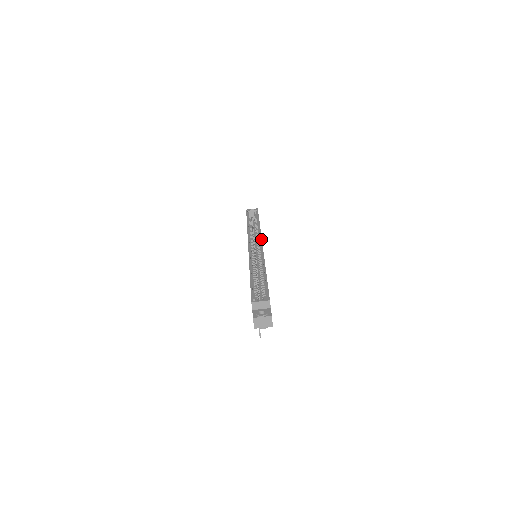
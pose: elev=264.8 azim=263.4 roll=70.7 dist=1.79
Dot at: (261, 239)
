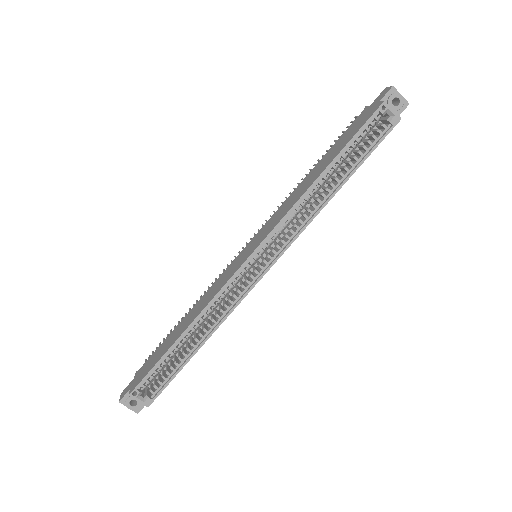
Dot at: (281, 255)
